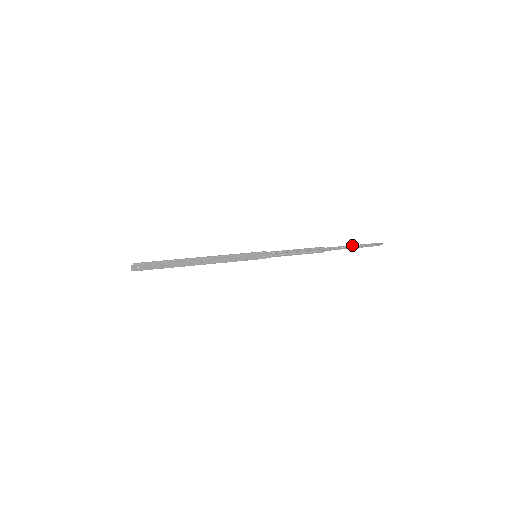
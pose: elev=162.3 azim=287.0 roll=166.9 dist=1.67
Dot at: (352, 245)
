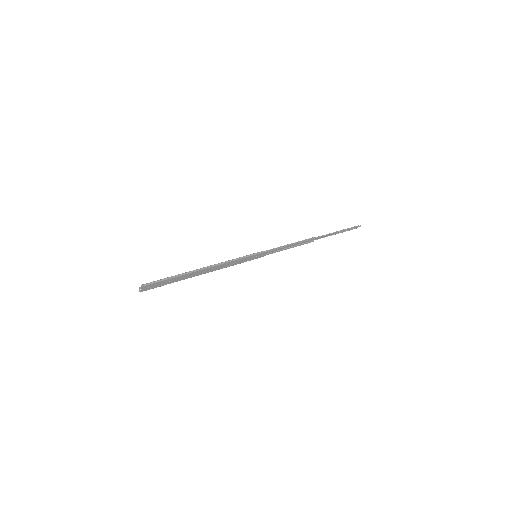
Dot at: (337, 231)
